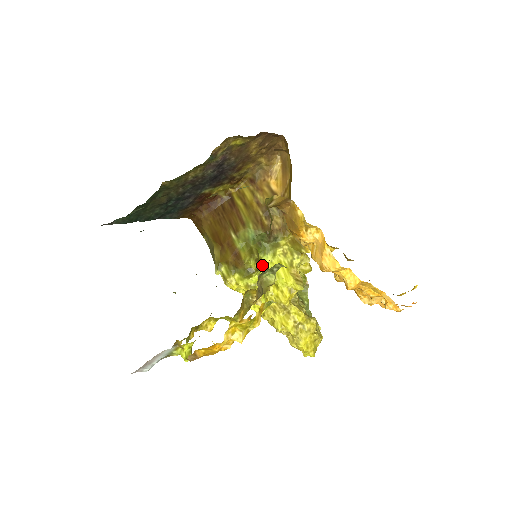
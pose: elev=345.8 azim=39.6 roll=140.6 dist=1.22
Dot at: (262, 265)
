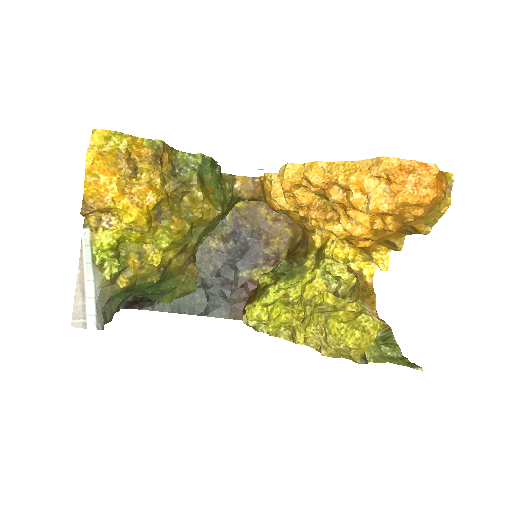
Dot at: (281, 281)
